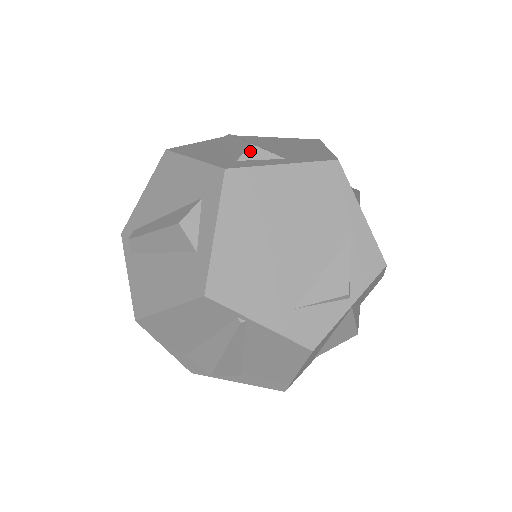
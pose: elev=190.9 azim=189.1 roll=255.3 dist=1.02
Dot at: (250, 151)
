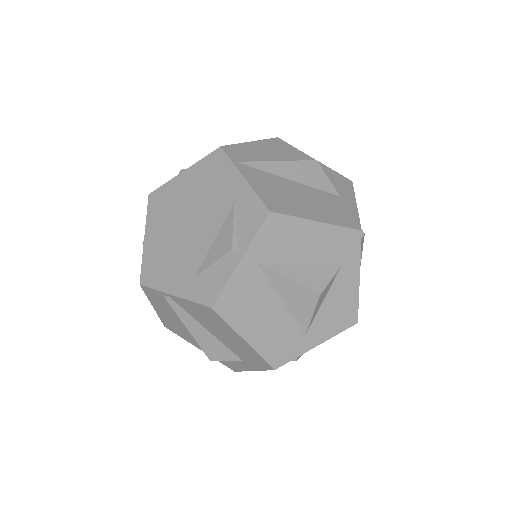
Dot at: occluded
